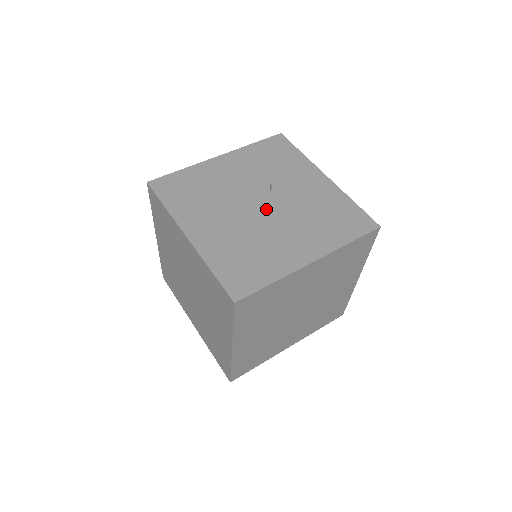
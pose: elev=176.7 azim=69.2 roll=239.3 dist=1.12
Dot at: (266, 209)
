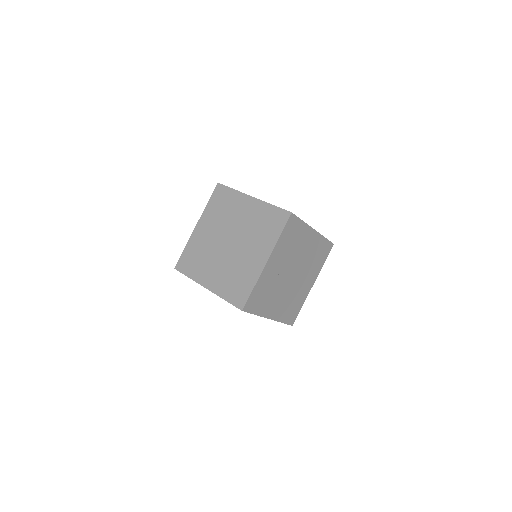
Dot at: occluded
